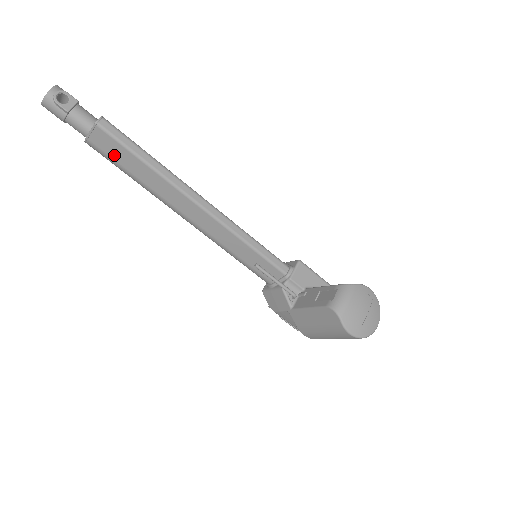
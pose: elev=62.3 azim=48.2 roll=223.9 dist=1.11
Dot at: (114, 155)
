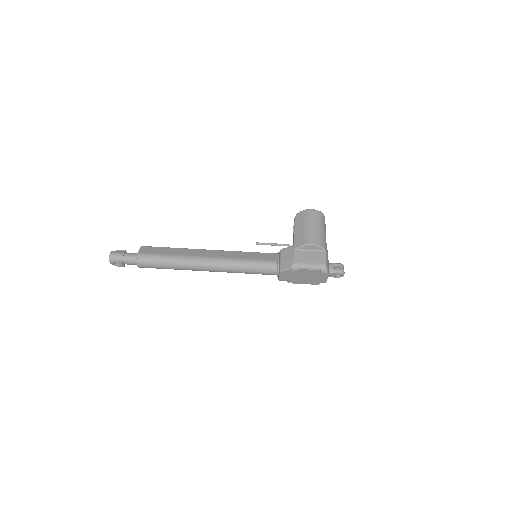
Dot at: (155, 252)
